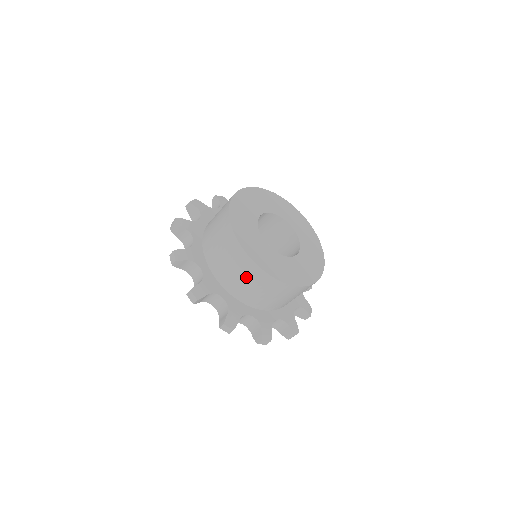
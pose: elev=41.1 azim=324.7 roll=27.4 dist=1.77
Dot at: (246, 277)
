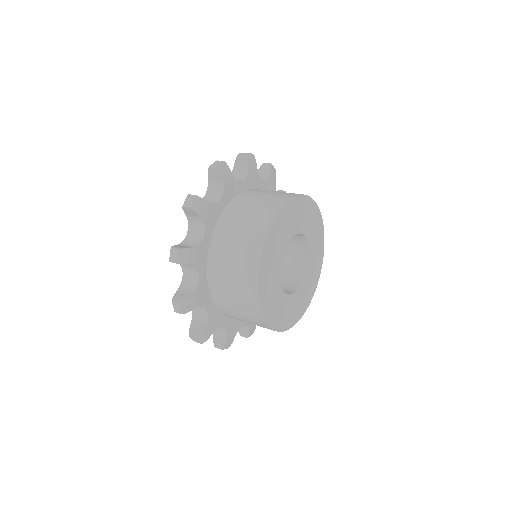
Dot at: (243, 311)
